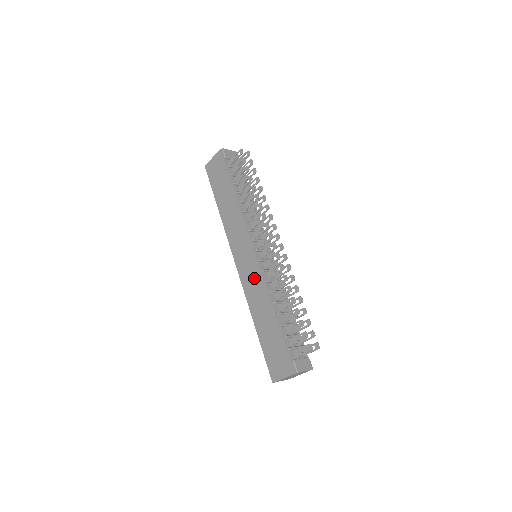
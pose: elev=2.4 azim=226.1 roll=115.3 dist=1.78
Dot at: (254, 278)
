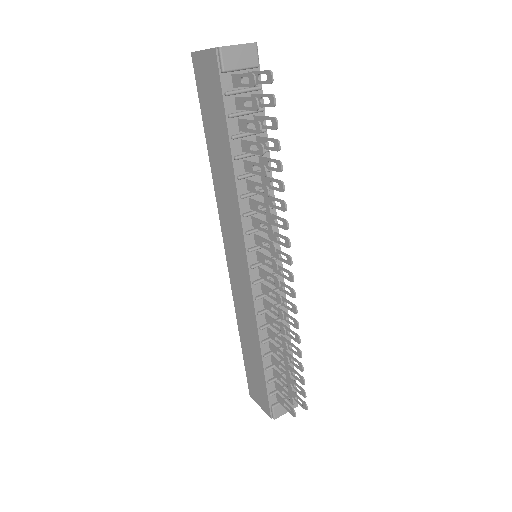
Dot at: (244, 296)
